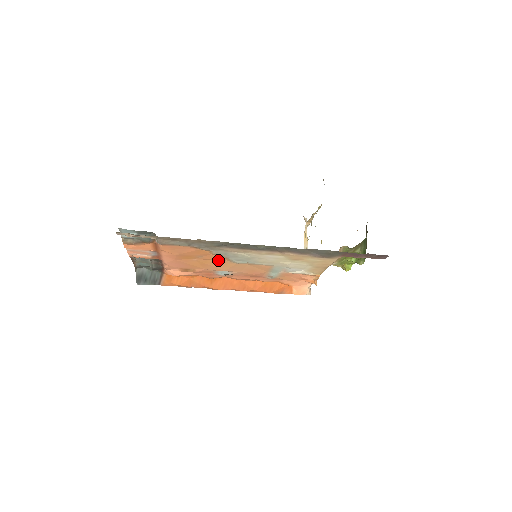
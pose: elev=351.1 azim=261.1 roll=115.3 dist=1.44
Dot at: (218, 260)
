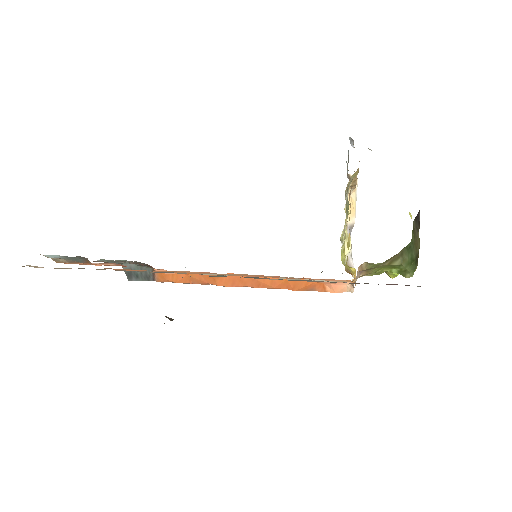
Dot at: occluded
